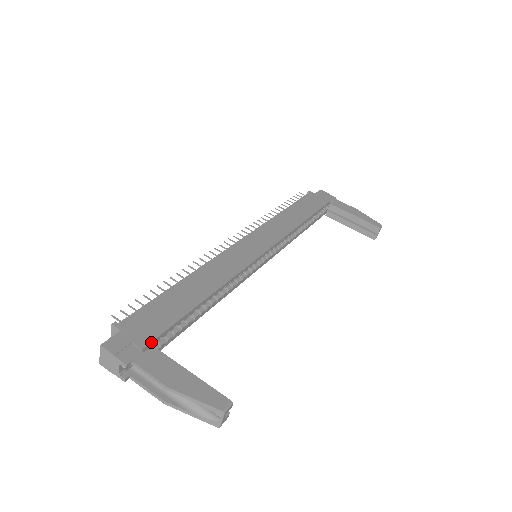
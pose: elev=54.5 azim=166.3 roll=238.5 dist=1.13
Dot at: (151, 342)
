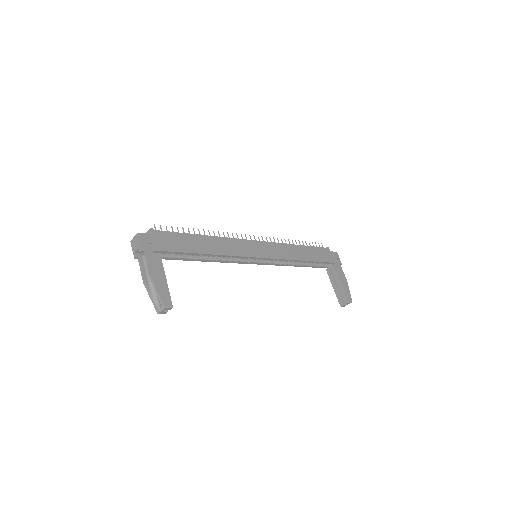
Dot at: (161, 251)
